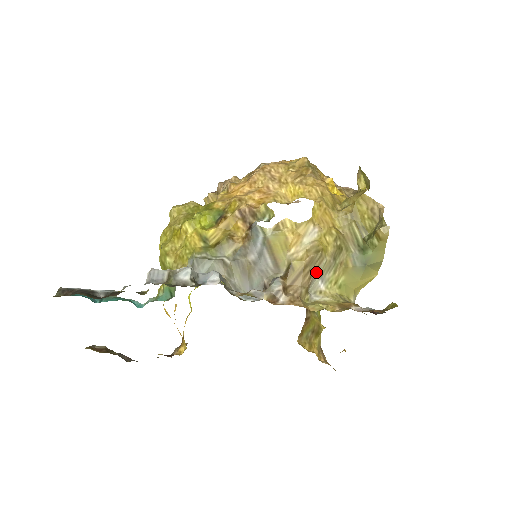
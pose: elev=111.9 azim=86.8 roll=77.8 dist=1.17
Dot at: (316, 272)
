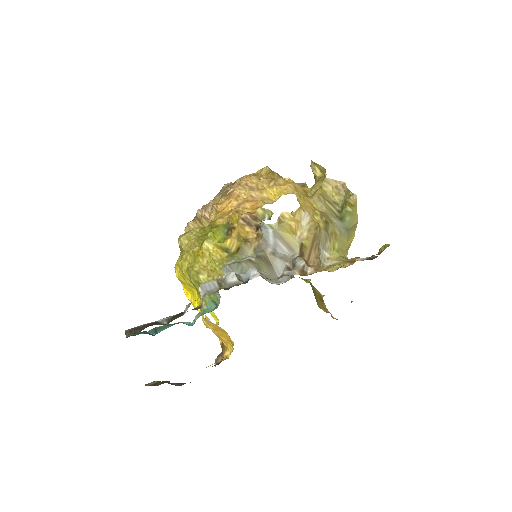
Dot at: (320, 245)
